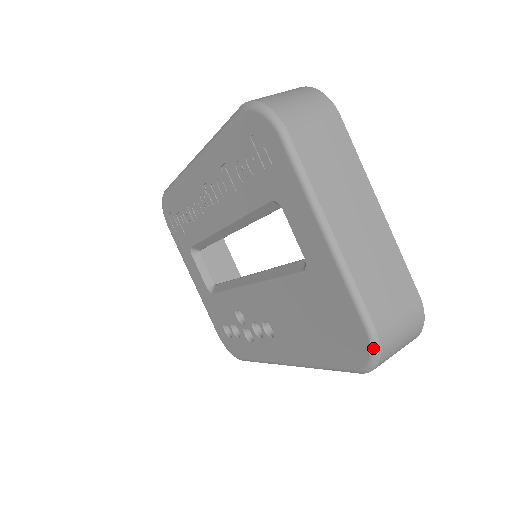
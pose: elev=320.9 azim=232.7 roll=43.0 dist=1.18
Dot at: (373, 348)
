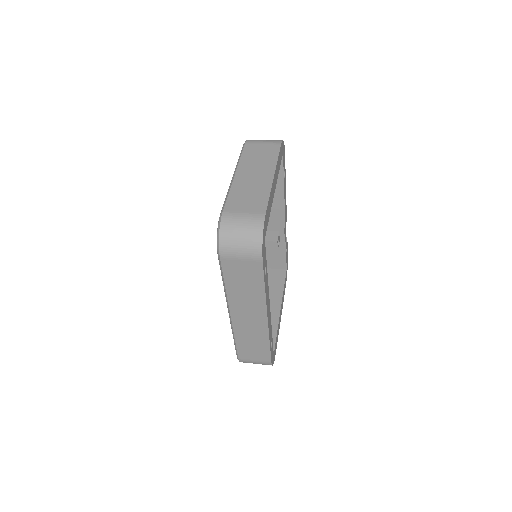
Dot at: (218, 224)
